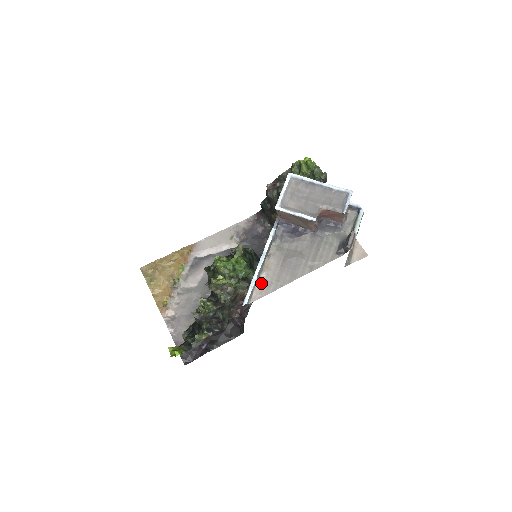
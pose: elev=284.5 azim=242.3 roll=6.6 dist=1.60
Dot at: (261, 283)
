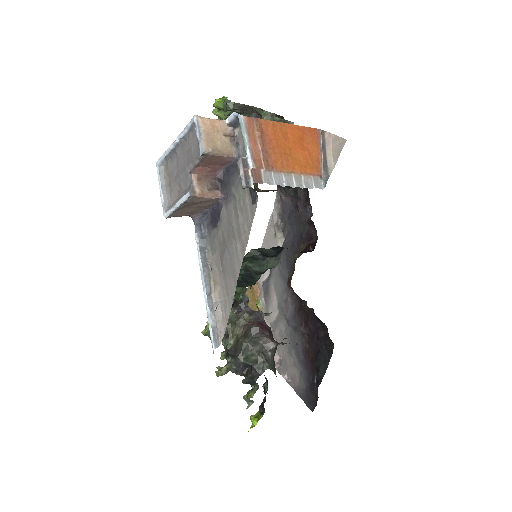
Dot at: (218, 310)
